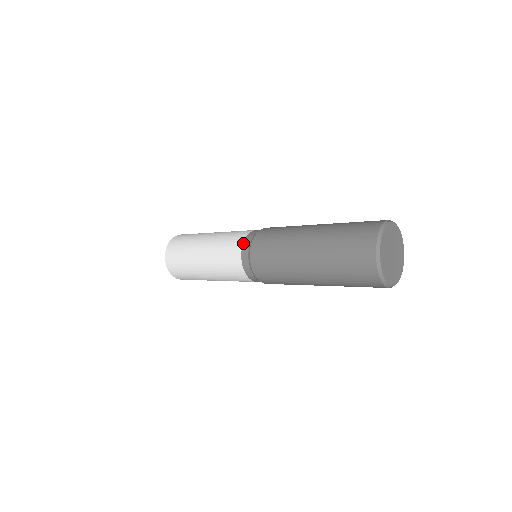
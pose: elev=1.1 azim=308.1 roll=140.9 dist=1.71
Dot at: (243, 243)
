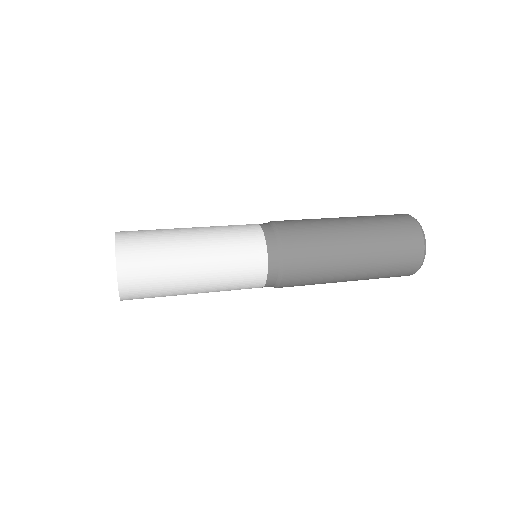
Dot at: (266, 242)
